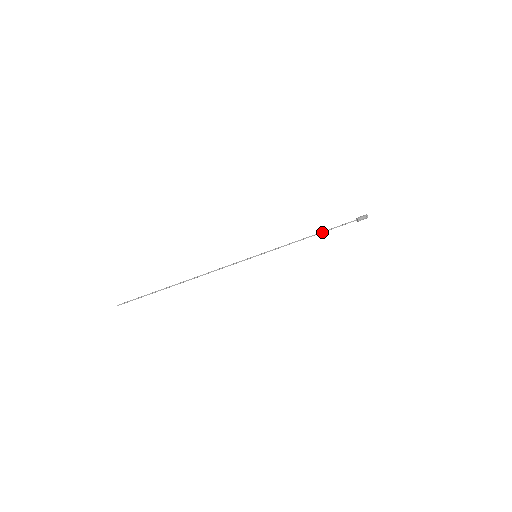
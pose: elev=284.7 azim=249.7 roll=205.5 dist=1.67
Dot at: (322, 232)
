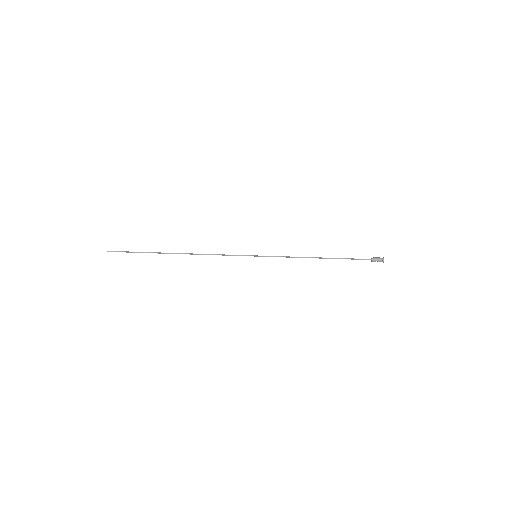
Dot at: (331, 258)
